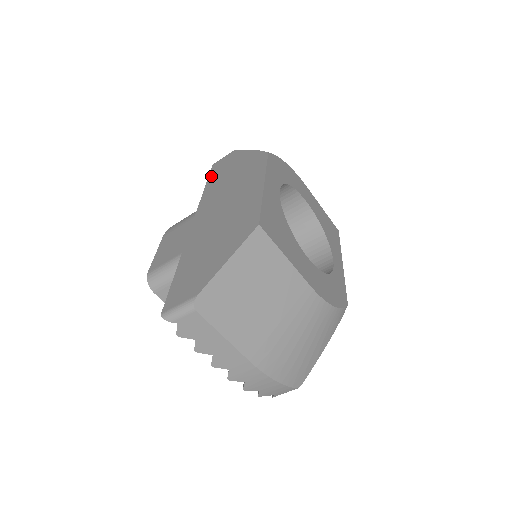
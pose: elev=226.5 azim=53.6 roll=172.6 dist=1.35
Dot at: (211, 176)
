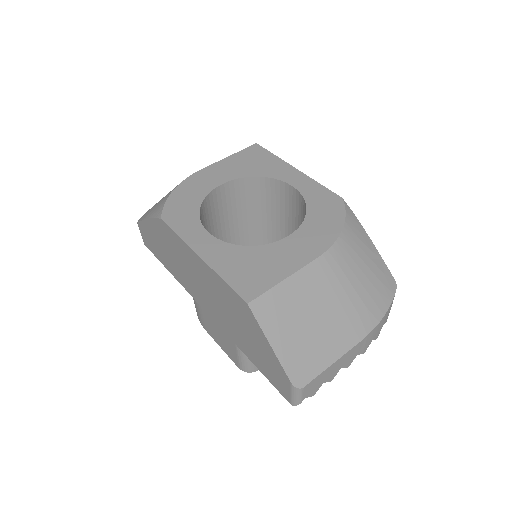
Dot at: (158, 258)
